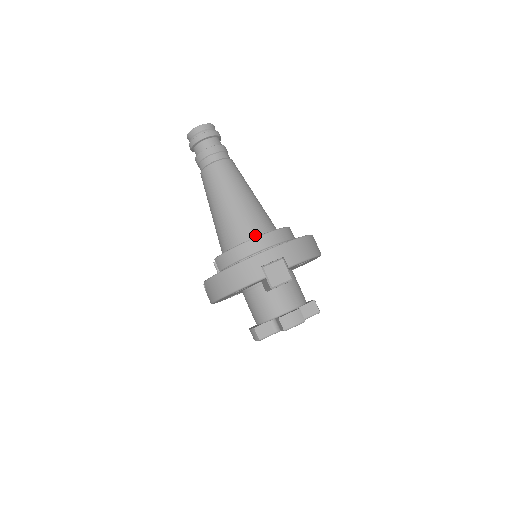
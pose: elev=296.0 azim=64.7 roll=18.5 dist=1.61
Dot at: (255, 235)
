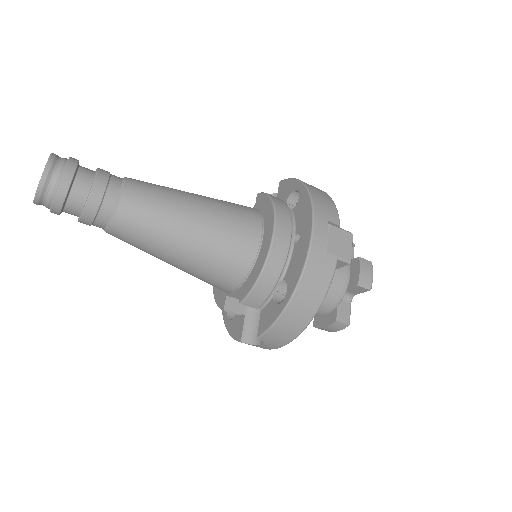
Dot at: (258, 232)
